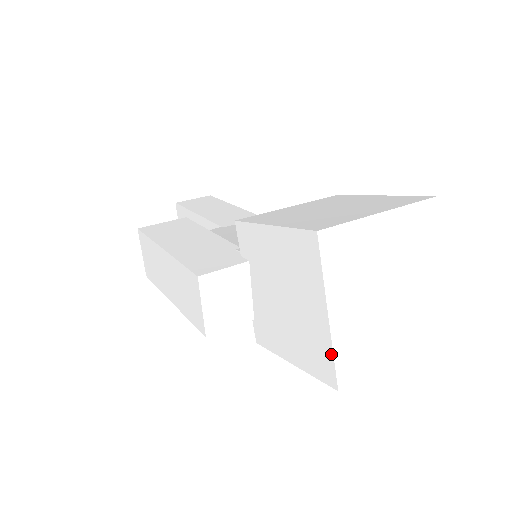
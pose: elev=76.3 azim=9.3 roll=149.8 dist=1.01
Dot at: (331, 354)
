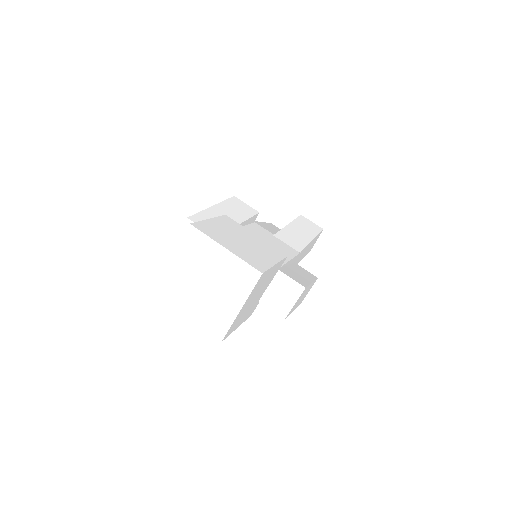
Dot at: (163, 277)
